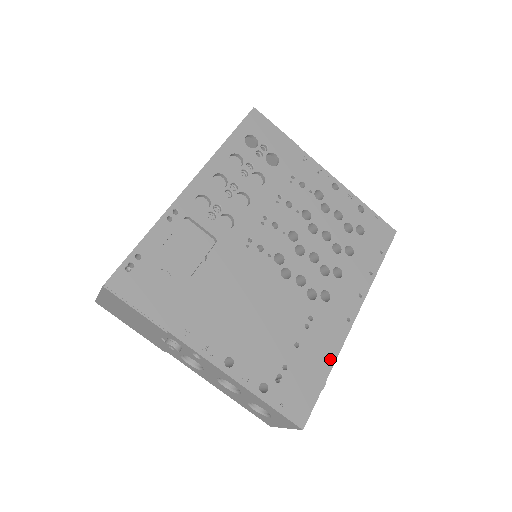
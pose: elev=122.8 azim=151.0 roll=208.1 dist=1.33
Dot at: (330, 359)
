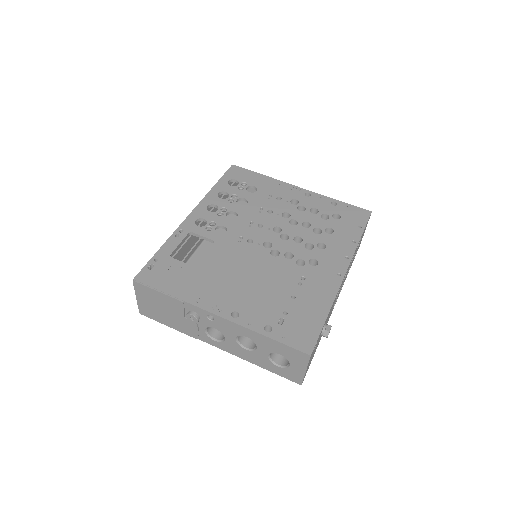
Dot at: (327, 303)
